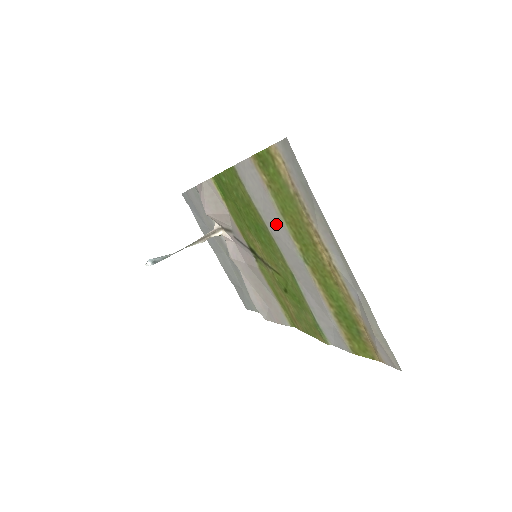
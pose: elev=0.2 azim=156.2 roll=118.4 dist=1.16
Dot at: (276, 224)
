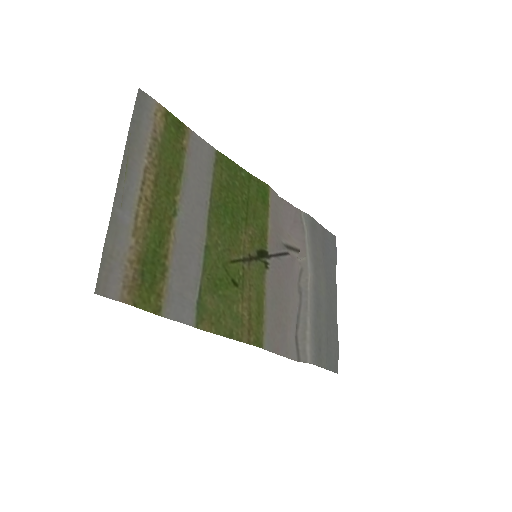
Dot at: (195, 188)
